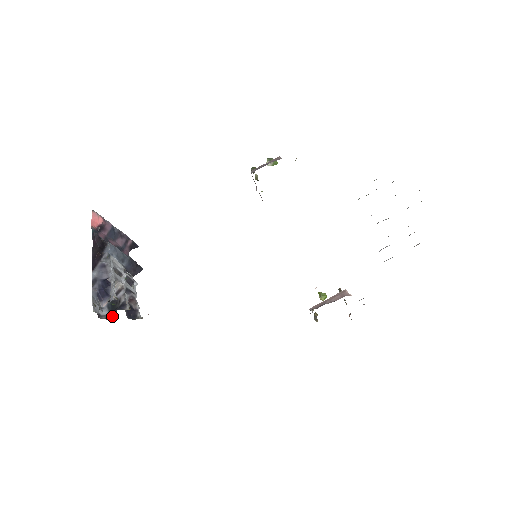
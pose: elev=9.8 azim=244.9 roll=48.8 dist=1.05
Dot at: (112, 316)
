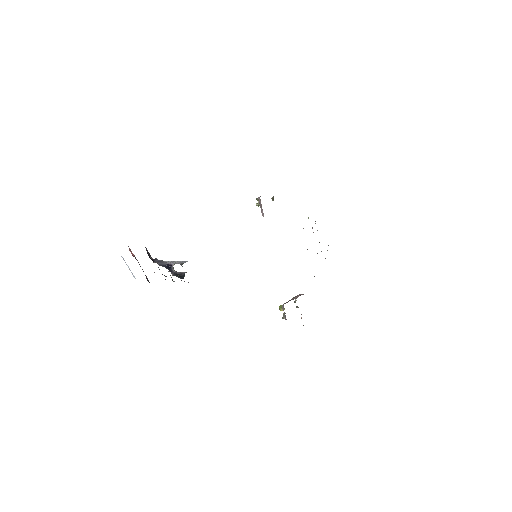
Dot at: (181, 278)
